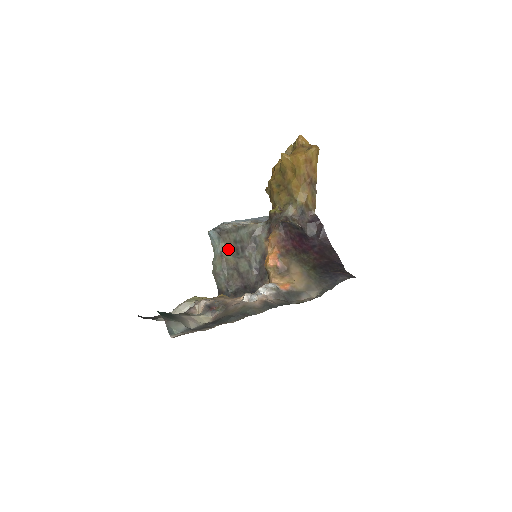
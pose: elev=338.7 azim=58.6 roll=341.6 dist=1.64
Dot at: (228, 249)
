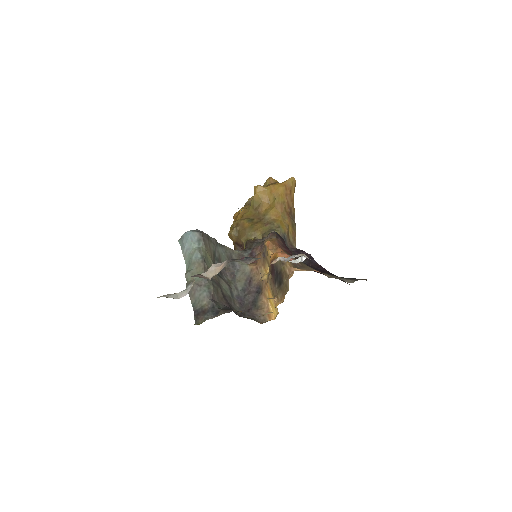
Dot at: (209, 258)
